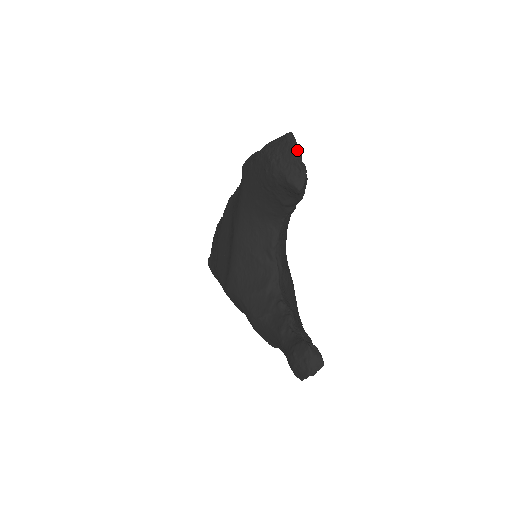
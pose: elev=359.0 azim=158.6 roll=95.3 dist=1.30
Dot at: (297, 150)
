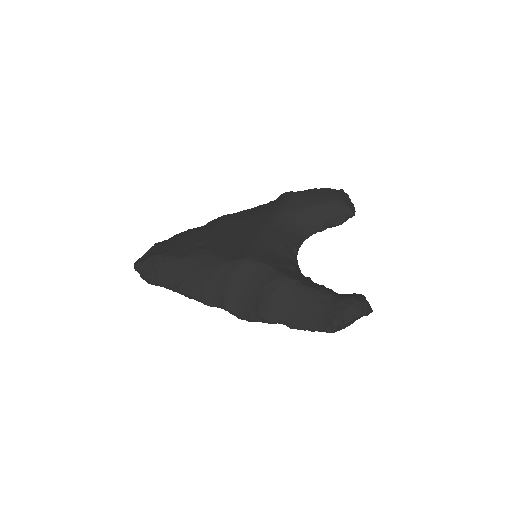
Dot at: occluded
